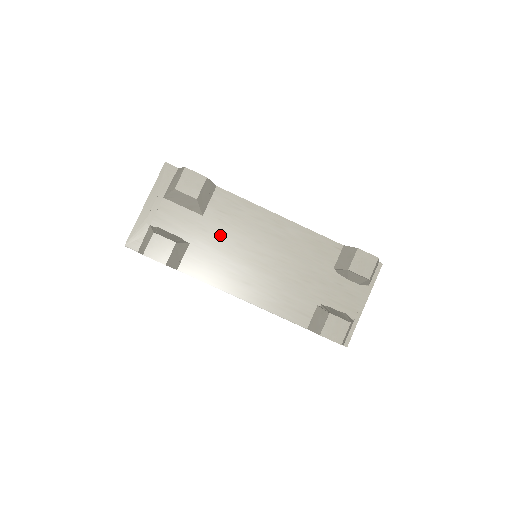
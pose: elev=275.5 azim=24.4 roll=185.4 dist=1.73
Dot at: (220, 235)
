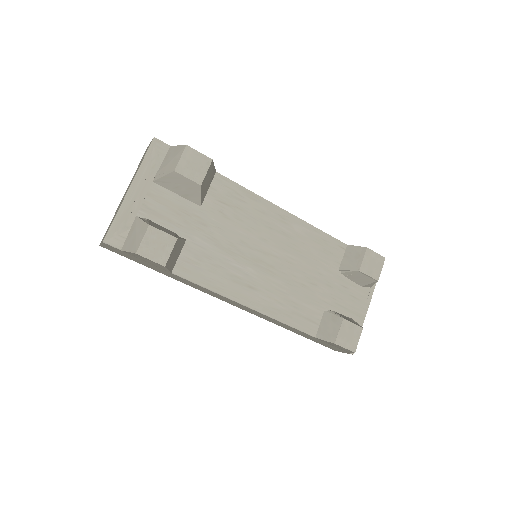
Dot at: (221, 230)
